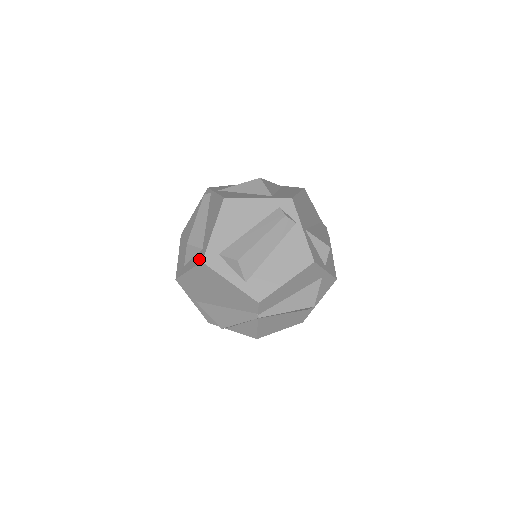
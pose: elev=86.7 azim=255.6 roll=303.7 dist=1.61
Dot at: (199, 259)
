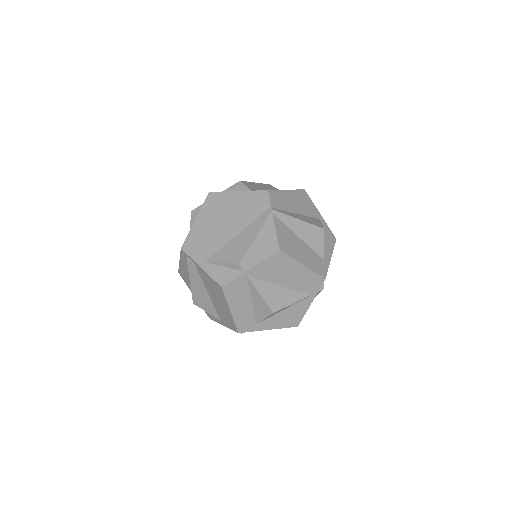
Dot at: (205, 200)
